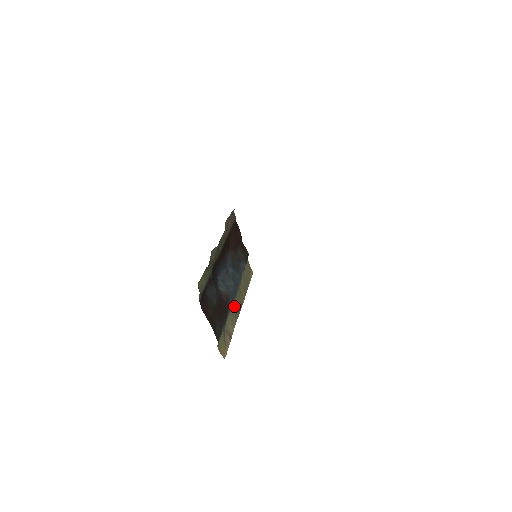
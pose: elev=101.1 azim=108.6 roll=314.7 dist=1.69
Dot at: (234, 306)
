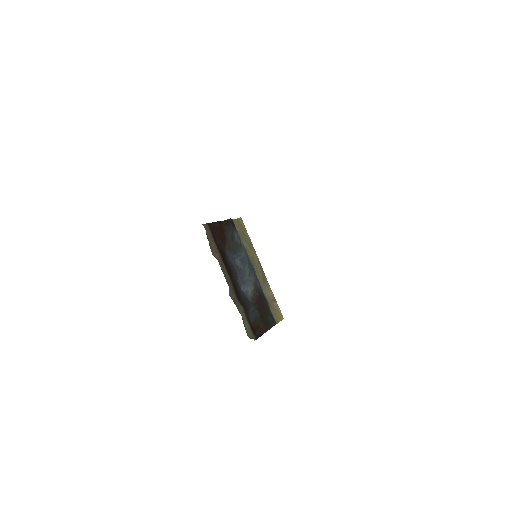
Dot at: (259, 276)
